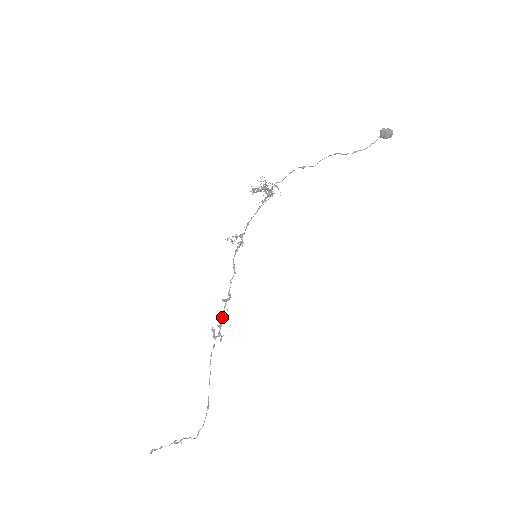
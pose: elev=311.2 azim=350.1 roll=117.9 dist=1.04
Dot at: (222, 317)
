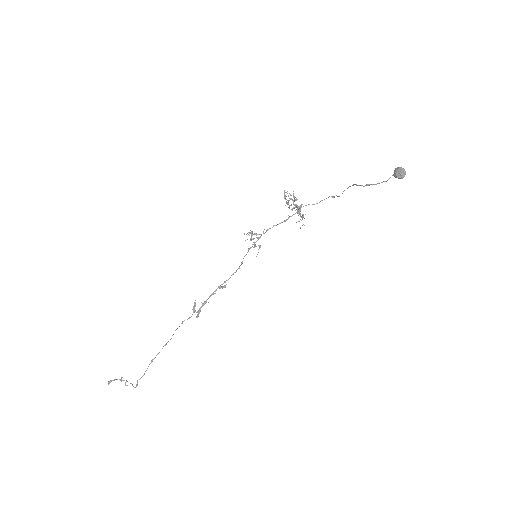
Dot at: (209, 297)
